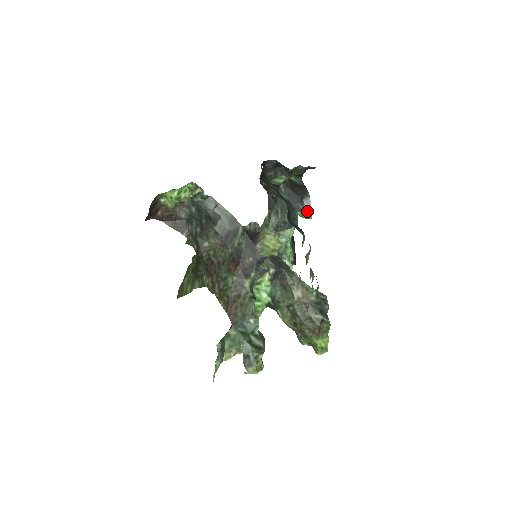
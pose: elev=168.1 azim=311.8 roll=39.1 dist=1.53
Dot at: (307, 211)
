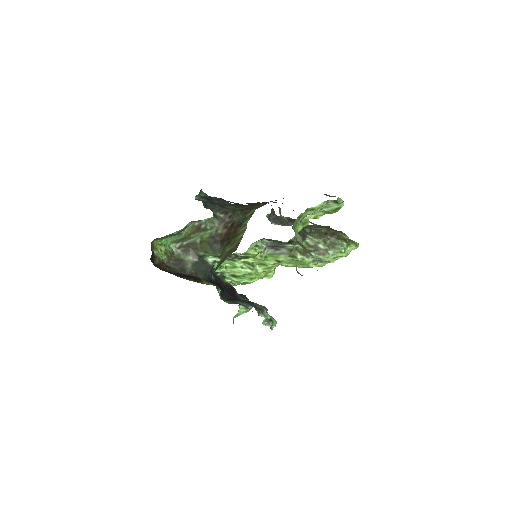
Dot at: occluded
